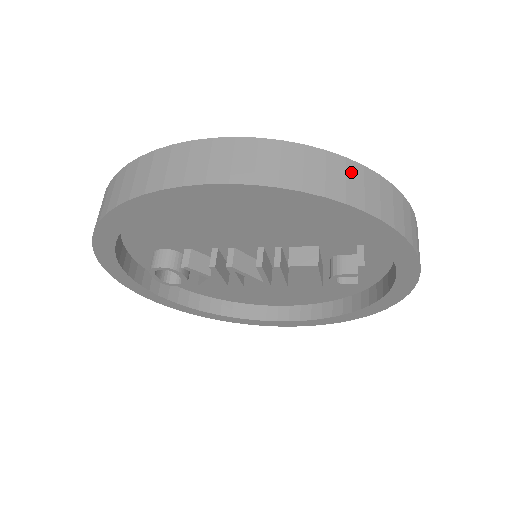
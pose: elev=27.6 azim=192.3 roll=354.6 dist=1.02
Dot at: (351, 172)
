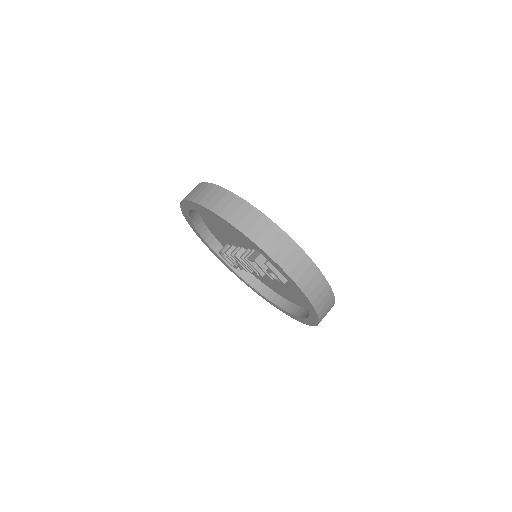
Dot at: (234, 202)
